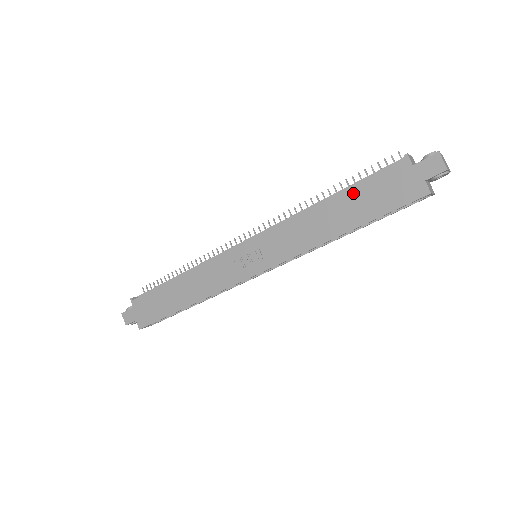
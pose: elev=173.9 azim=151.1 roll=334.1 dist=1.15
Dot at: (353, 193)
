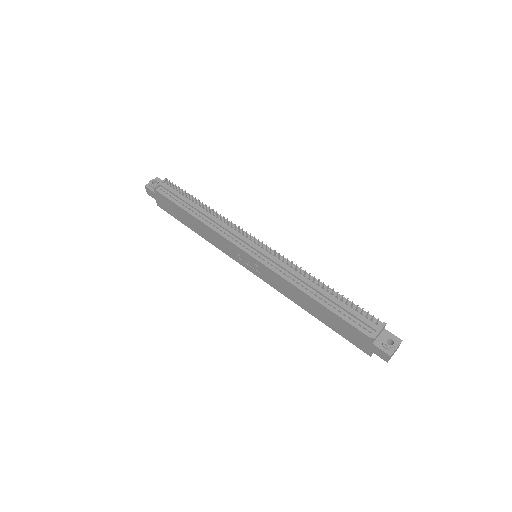
Dot at: (331, 314)
